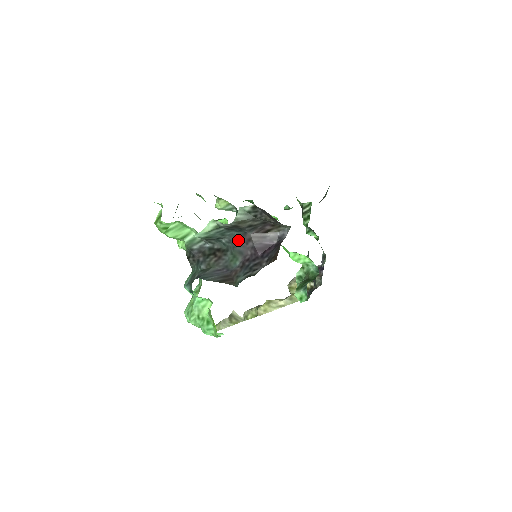
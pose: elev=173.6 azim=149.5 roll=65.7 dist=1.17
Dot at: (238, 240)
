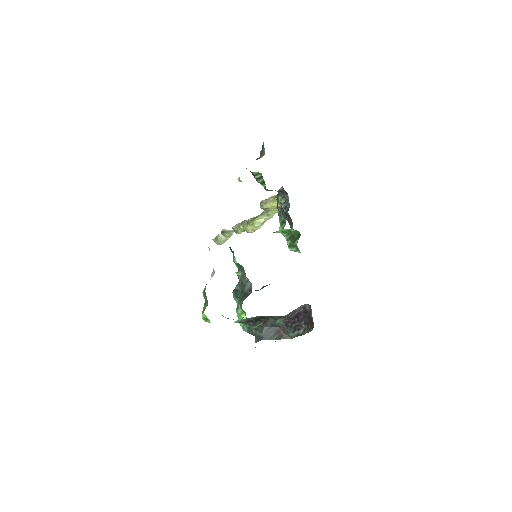
Dot at: (277, 318)
